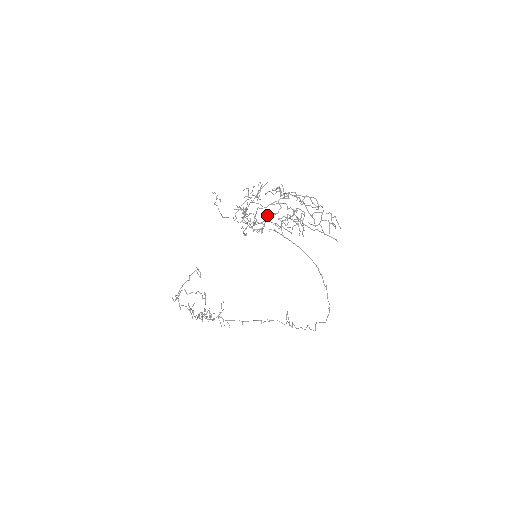
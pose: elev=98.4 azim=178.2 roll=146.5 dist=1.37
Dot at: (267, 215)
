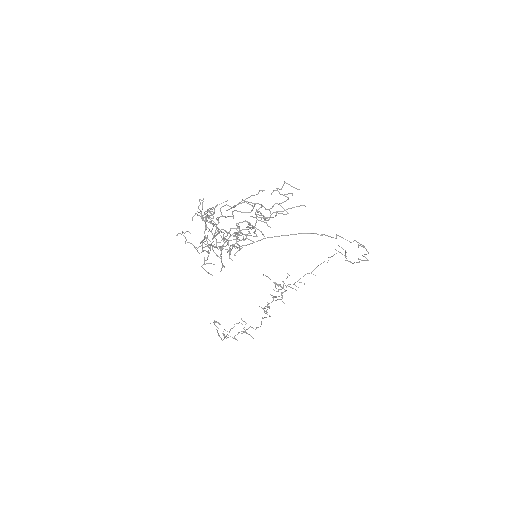
Dot at: (216, 255)
